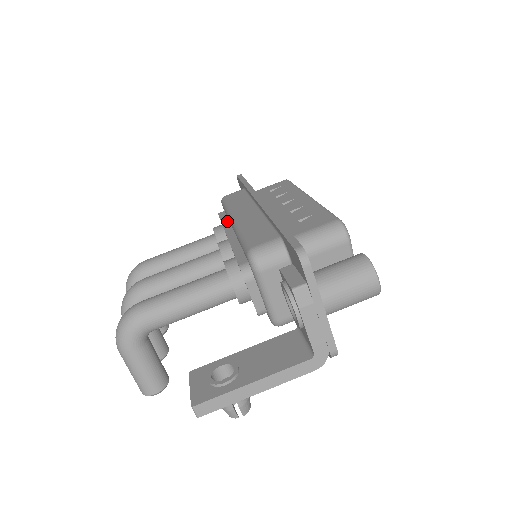
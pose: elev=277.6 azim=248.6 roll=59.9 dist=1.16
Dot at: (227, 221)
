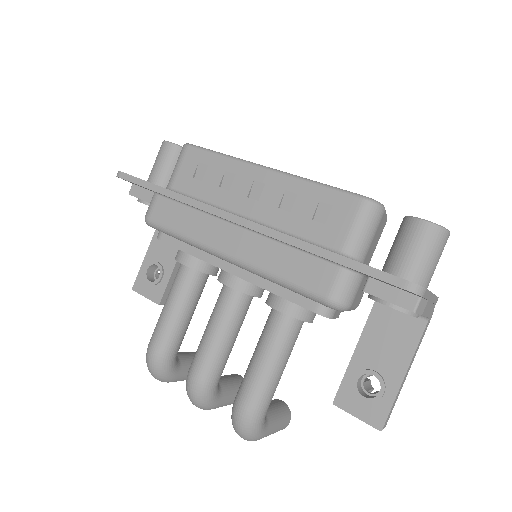
Dot at: (195, 249)
